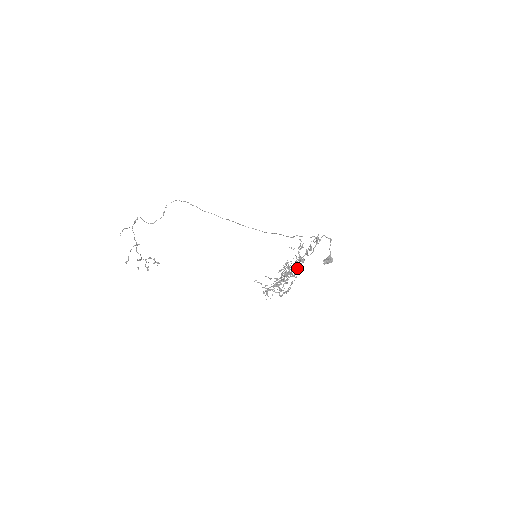
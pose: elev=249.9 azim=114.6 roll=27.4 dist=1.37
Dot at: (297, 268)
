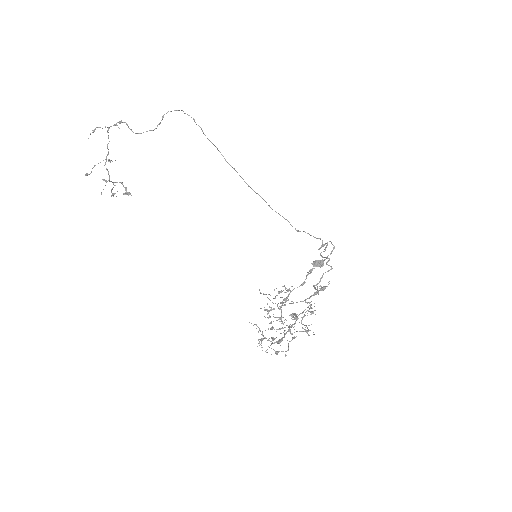
Dot at: (309, 335)
